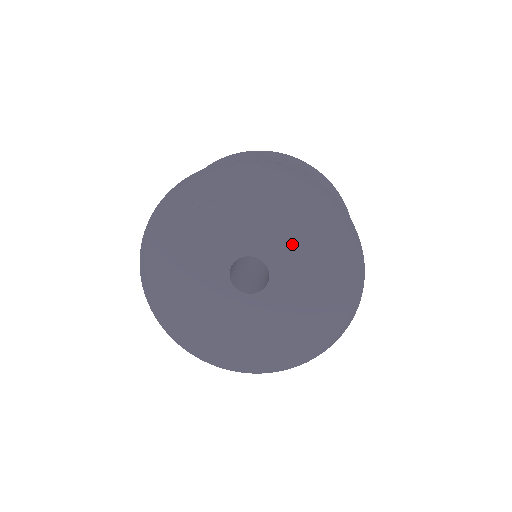
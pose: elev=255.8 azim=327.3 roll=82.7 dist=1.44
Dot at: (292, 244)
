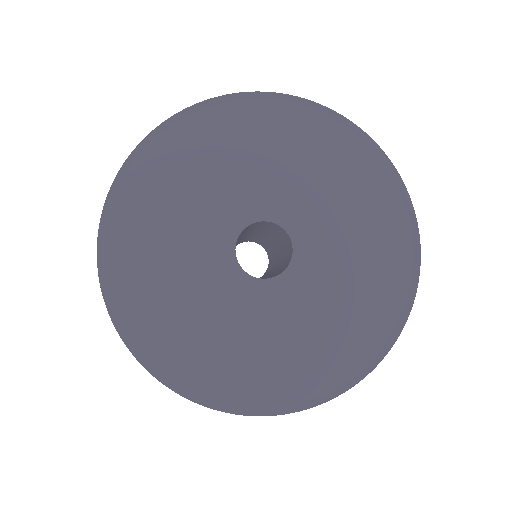
Dot at: (340, 252)
